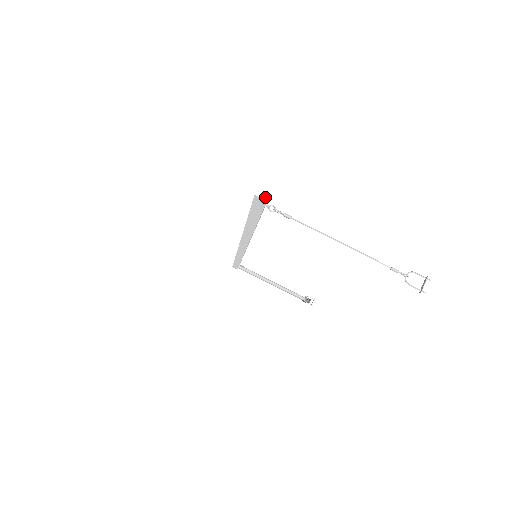
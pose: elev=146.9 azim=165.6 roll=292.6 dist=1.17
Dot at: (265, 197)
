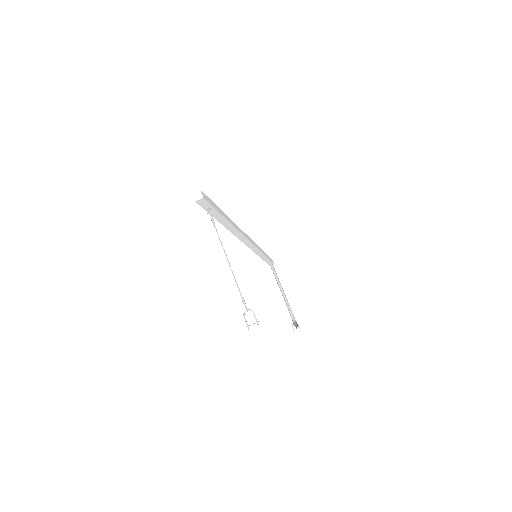
Dot at: (196, 199)
